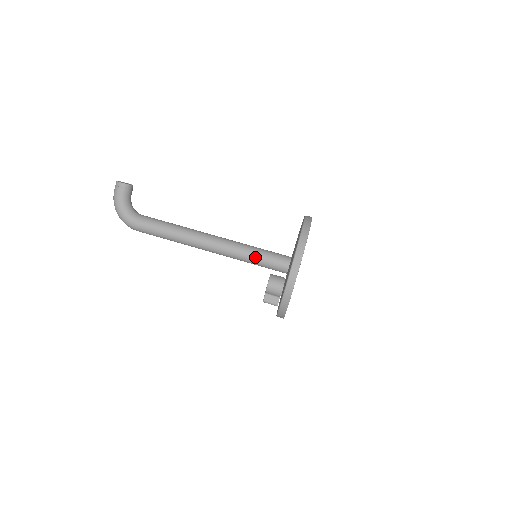
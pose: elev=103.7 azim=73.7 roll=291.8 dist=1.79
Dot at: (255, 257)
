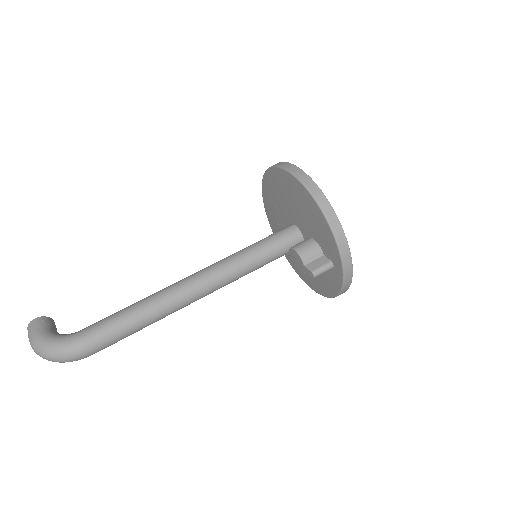
Dot at: (253, 247)
